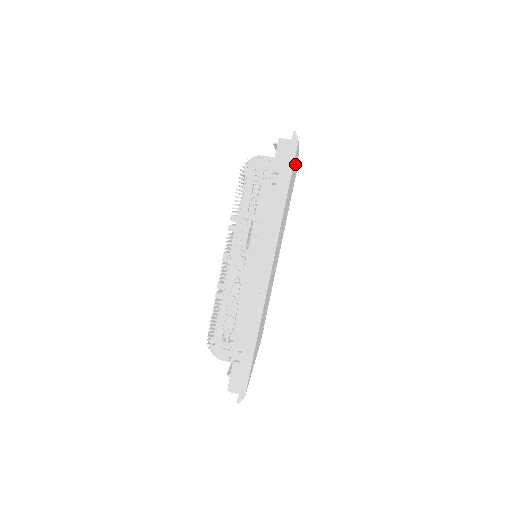
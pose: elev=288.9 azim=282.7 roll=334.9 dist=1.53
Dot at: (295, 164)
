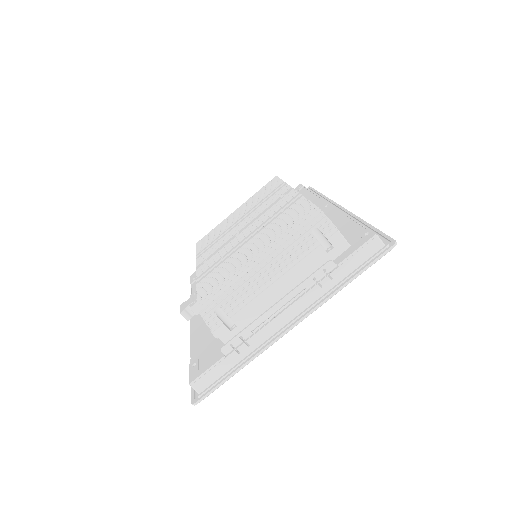
Dot at: occluded
